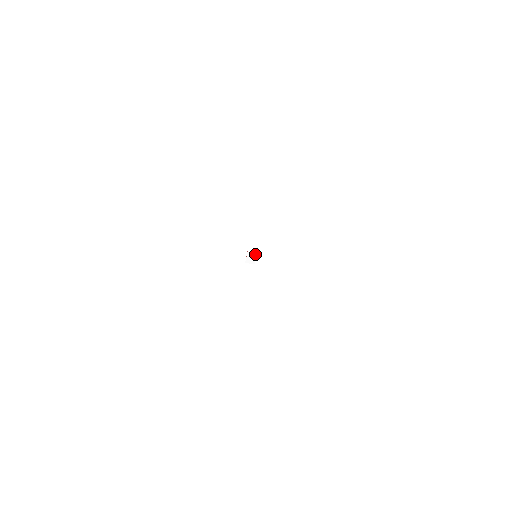
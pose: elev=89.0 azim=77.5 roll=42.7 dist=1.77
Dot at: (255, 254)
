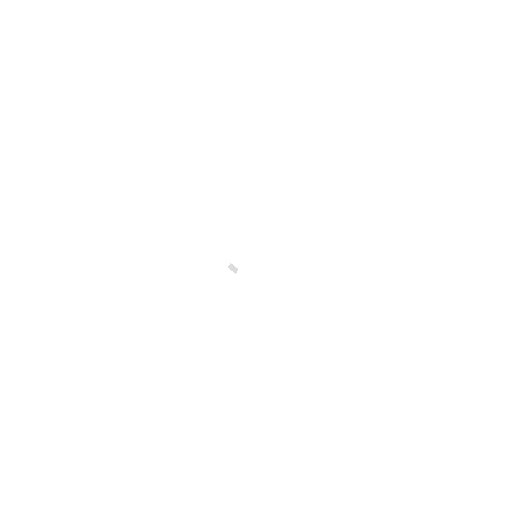
Dot at: (240, 265)
